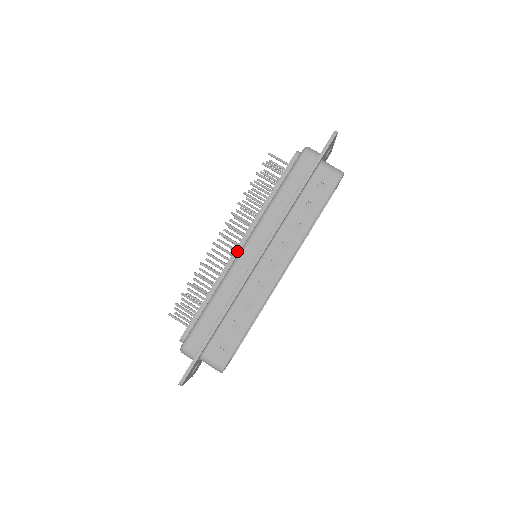
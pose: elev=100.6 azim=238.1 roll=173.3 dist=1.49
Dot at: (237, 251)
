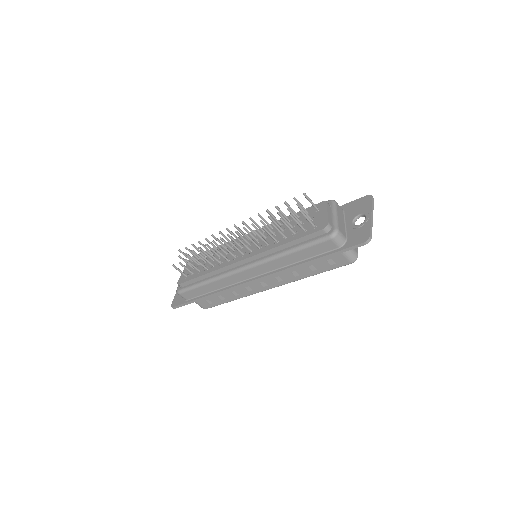
Dot at: (238, 263)
